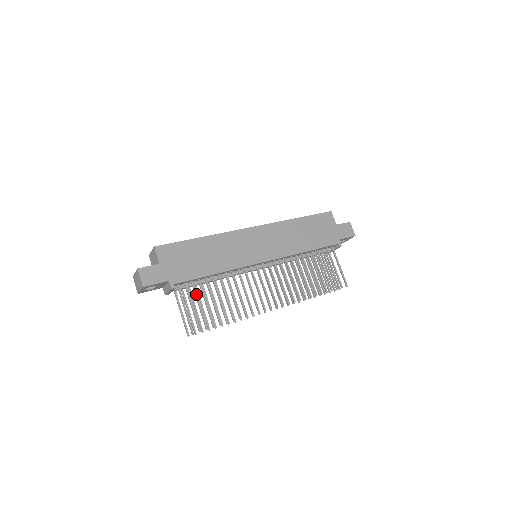
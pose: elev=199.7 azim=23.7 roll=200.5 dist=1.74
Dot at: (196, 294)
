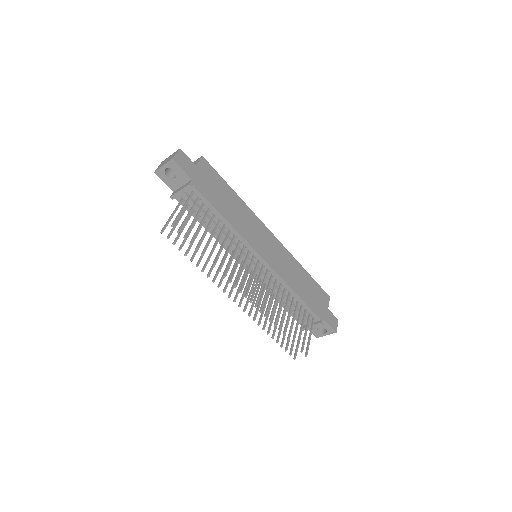
Dot at: (199, 212)
